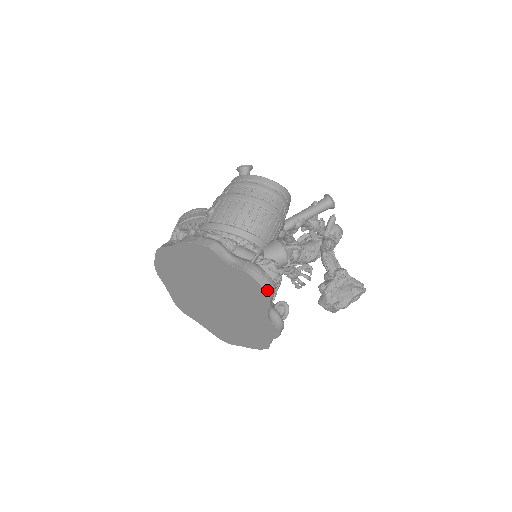
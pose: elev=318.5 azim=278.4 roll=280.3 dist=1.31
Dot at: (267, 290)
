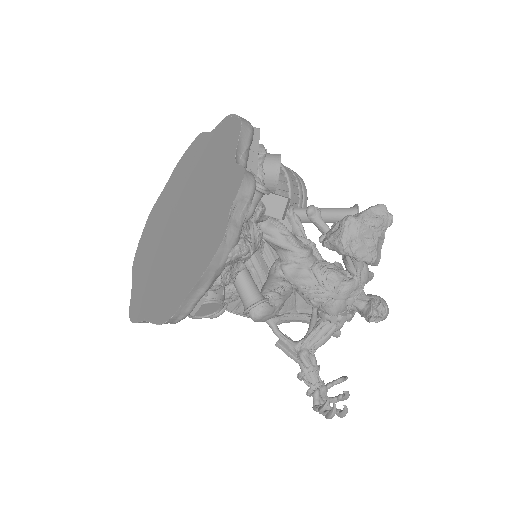
Dot at: (242, 119)
